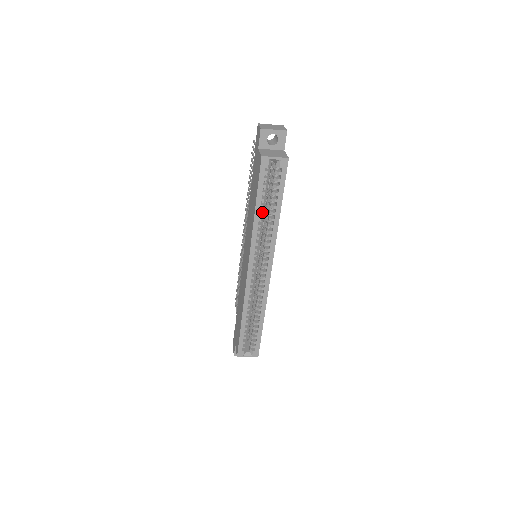
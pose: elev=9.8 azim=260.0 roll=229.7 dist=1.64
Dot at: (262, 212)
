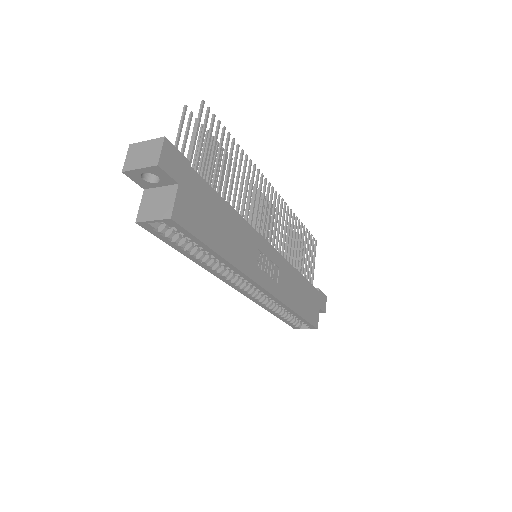
Dot at: (199, 258)
